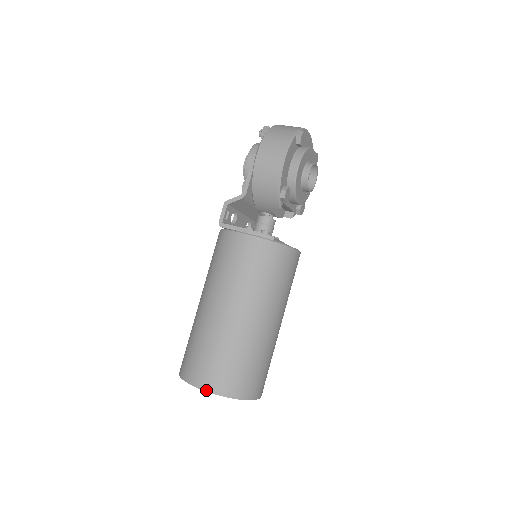
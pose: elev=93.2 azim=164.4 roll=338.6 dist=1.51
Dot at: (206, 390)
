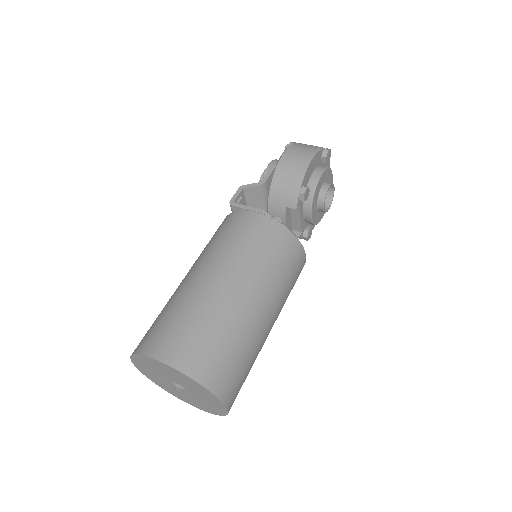
Dot at: (168, 363)
